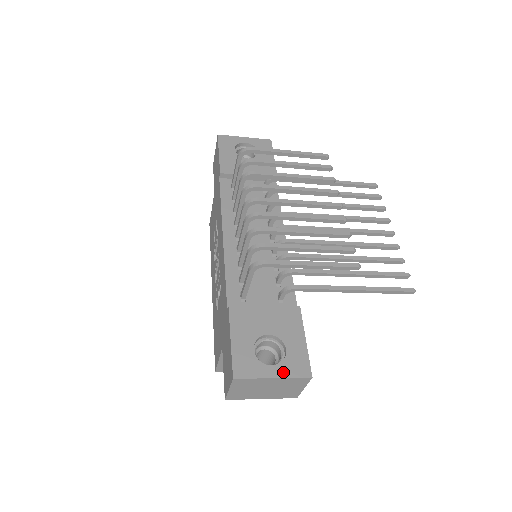
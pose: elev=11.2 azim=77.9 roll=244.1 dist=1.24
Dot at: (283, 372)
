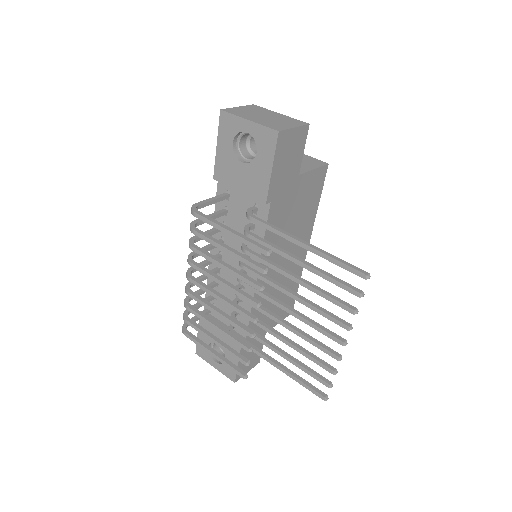
Dot at: (220, 369)
